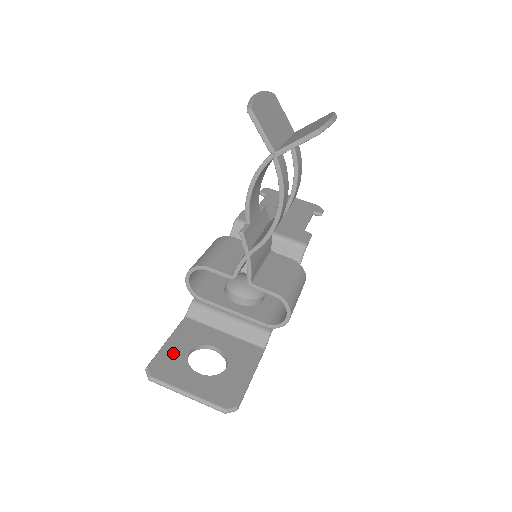
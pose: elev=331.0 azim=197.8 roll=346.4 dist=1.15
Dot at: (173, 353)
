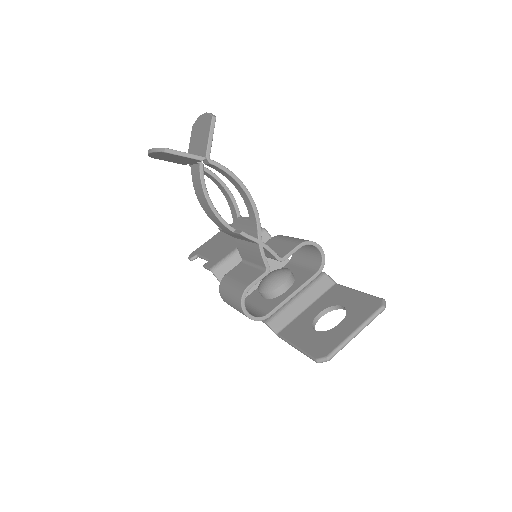
Dot at: (310, 341)
